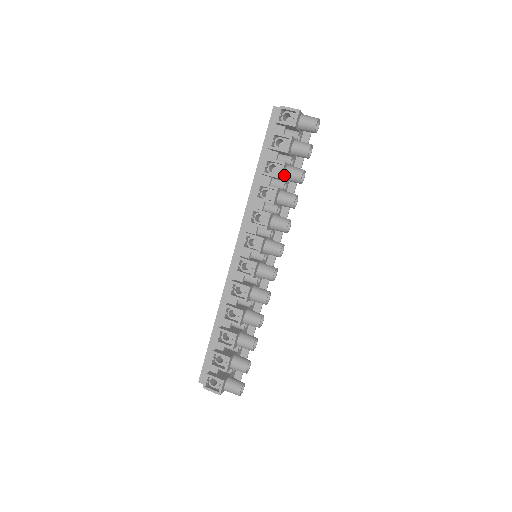
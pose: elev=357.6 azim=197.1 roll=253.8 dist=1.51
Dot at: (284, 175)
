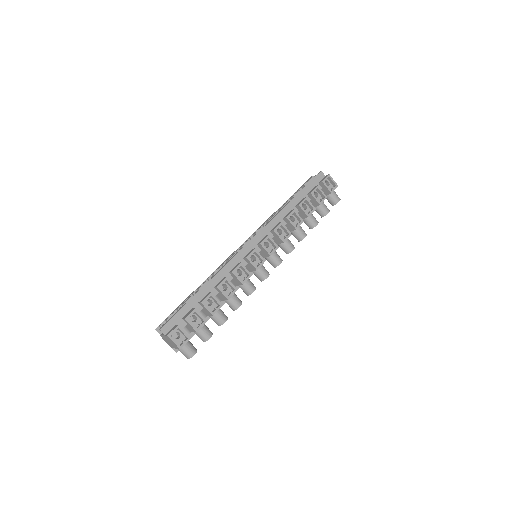
Dot at: occluded
